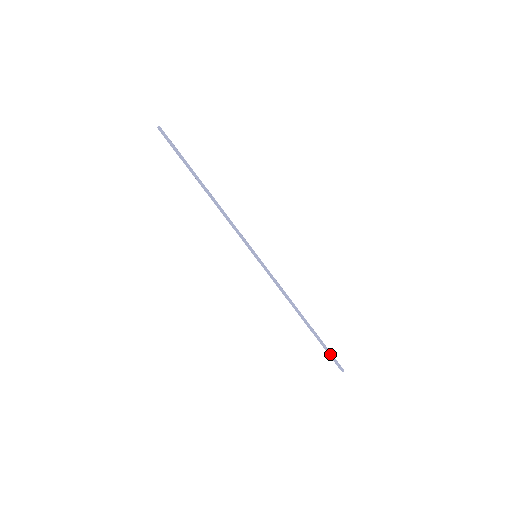
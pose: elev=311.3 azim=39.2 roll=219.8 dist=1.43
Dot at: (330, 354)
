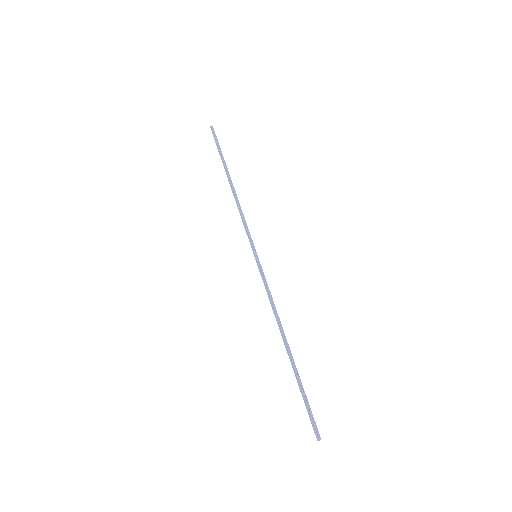
Dot at: (307, 405)
